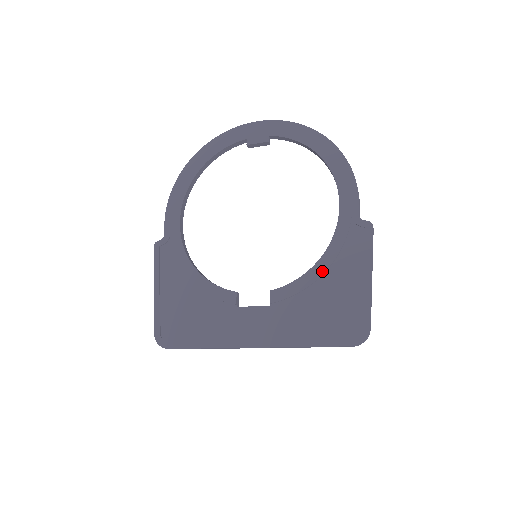
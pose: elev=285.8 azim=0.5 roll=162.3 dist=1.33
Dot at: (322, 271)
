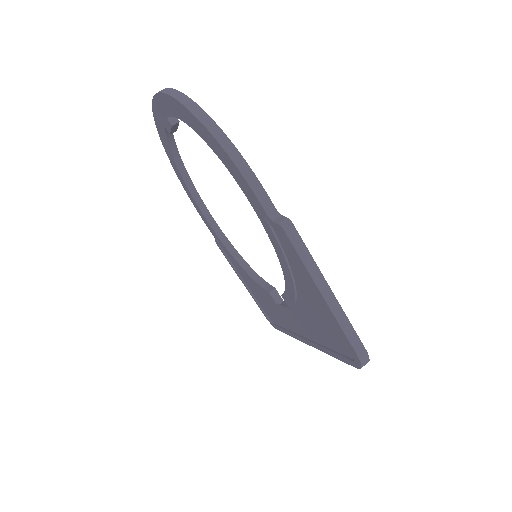
Dot at: (291, 282)
